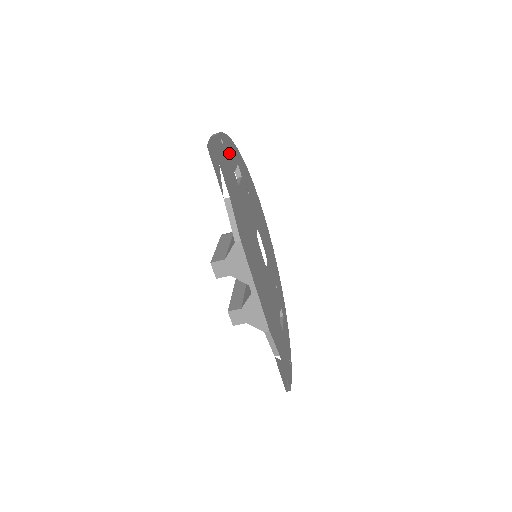
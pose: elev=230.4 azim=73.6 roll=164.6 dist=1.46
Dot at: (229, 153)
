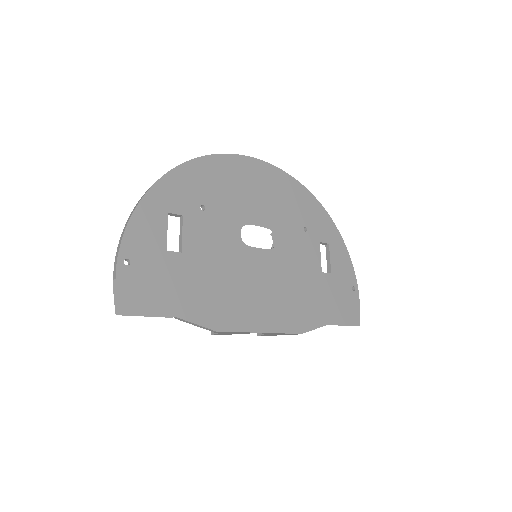
Dot at: (146, 242)
